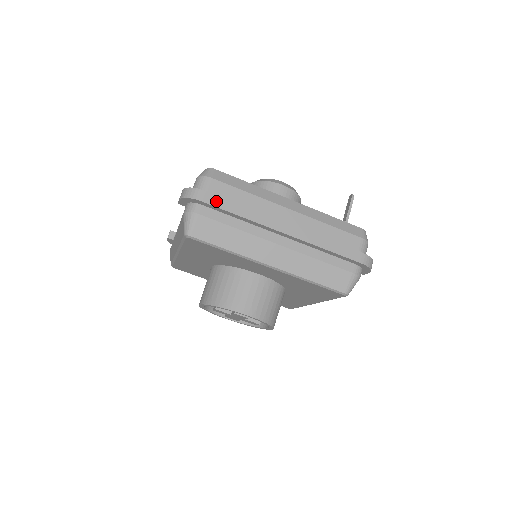
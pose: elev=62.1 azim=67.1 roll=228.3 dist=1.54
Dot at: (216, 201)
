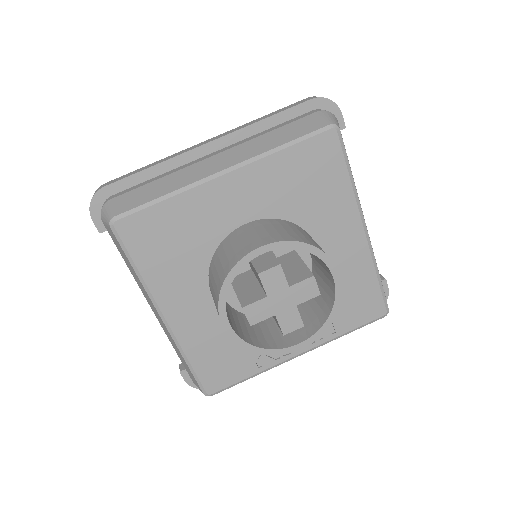
Dot at: (120, 178)
